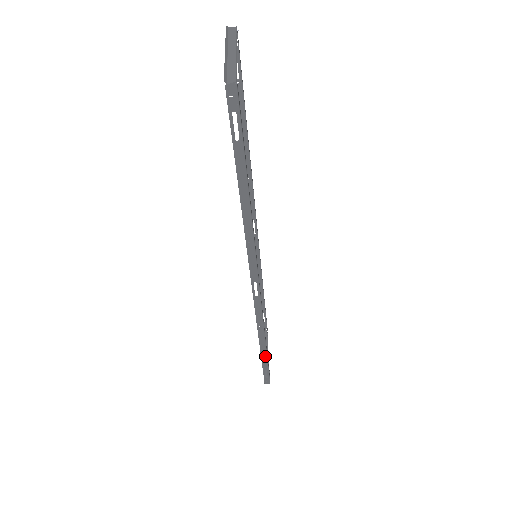
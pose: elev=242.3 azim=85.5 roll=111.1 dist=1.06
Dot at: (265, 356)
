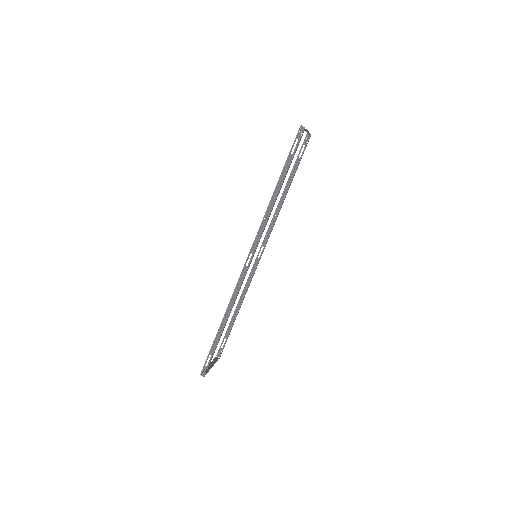
Dot at: (219, 336)
